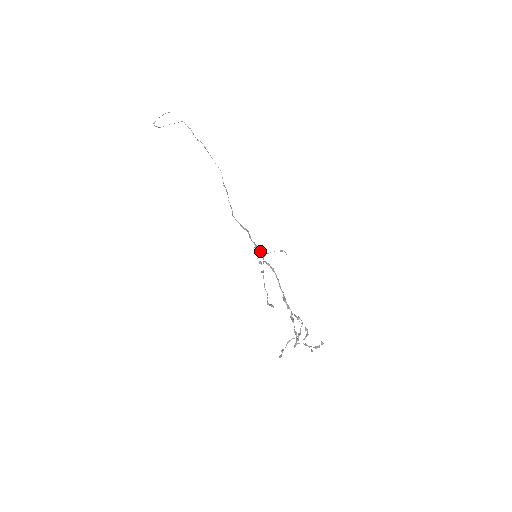
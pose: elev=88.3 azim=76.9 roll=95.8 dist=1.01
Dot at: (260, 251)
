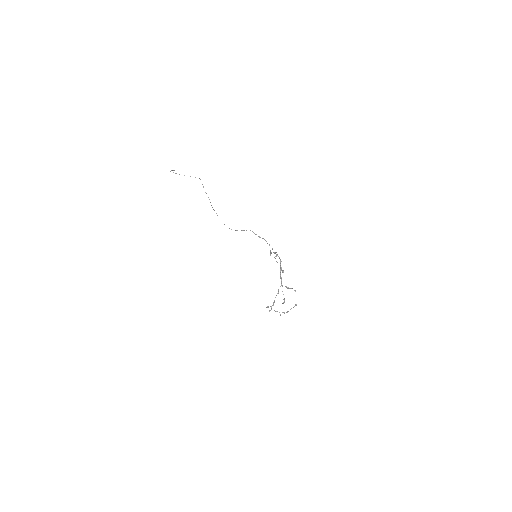
Dot at: occluded
